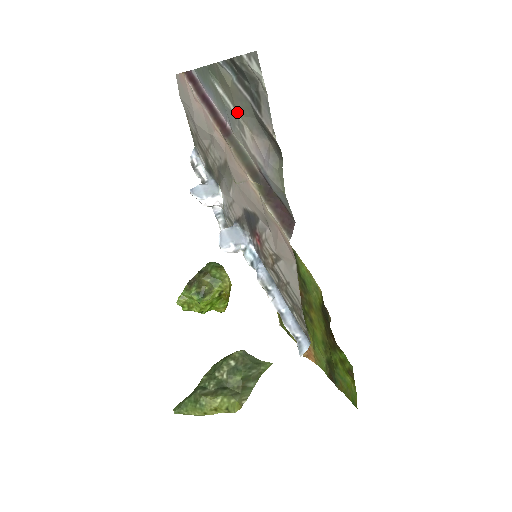
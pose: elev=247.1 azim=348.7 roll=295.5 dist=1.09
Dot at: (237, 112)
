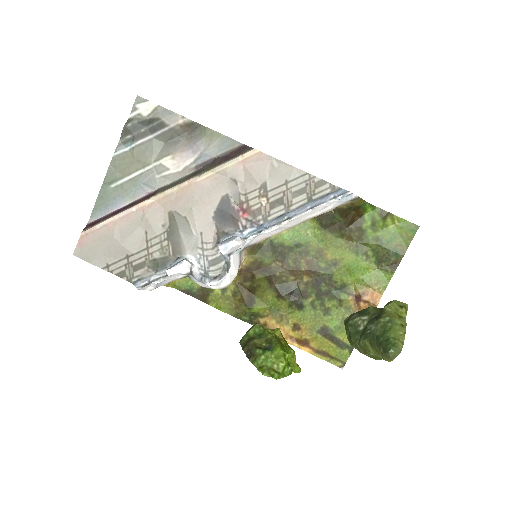
Dot at: (150, 163)
